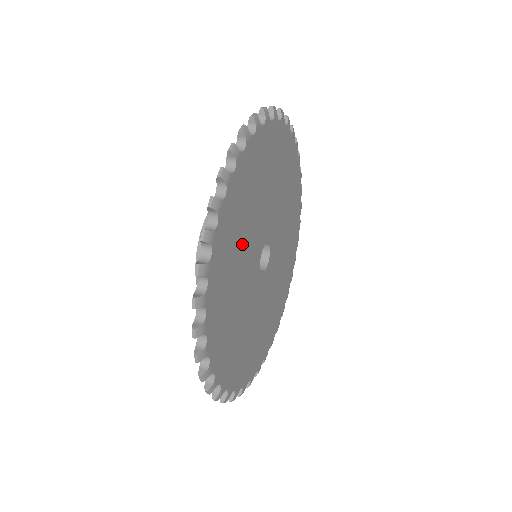
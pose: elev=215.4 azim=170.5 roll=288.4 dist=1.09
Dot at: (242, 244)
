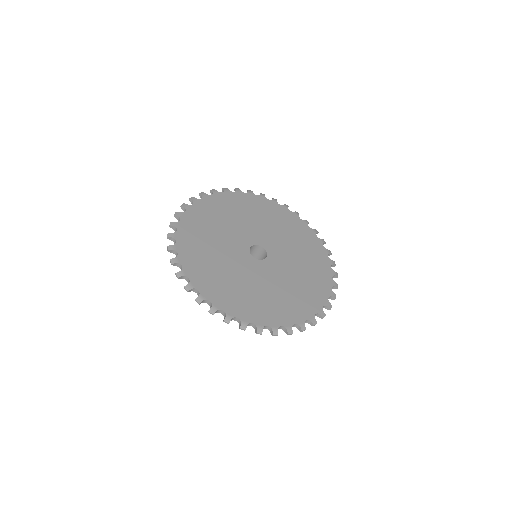
Dot at: (216, 254)
